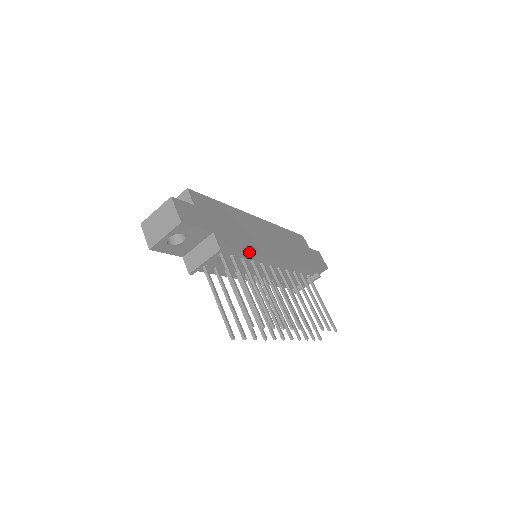
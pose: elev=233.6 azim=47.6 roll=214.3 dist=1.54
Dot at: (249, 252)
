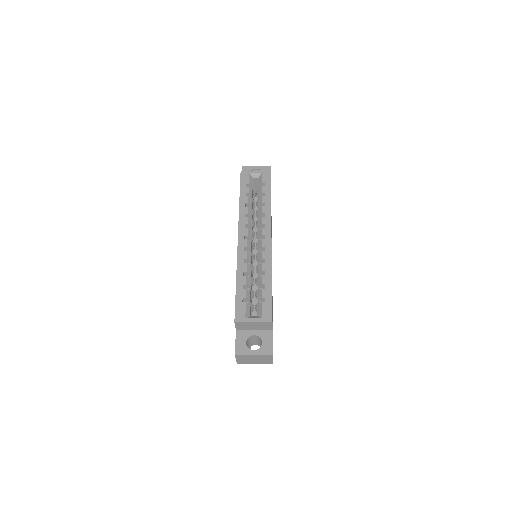
Dot at: (272, 298)
